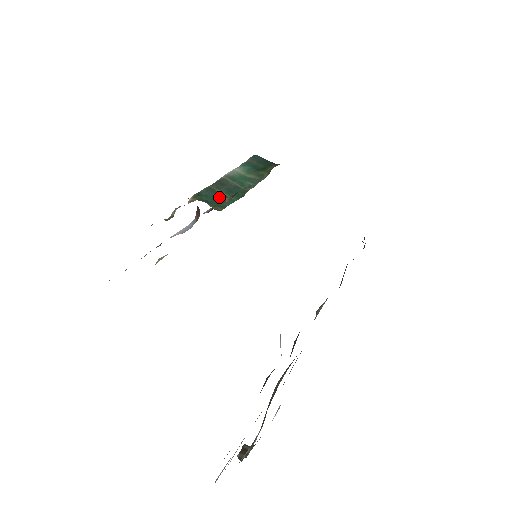
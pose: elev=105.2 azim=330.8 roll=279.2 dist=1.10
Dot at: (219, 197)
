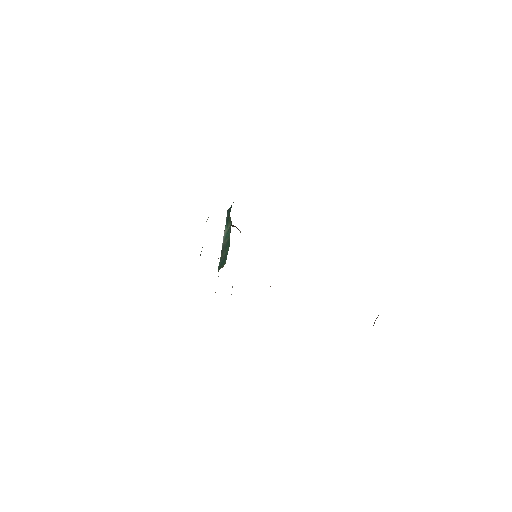
Dot at: (224, 258)
